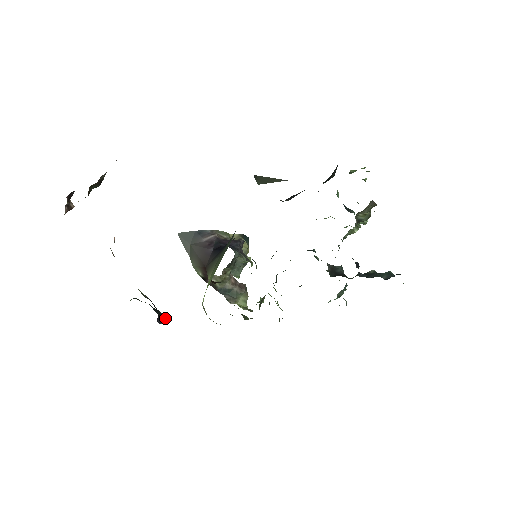
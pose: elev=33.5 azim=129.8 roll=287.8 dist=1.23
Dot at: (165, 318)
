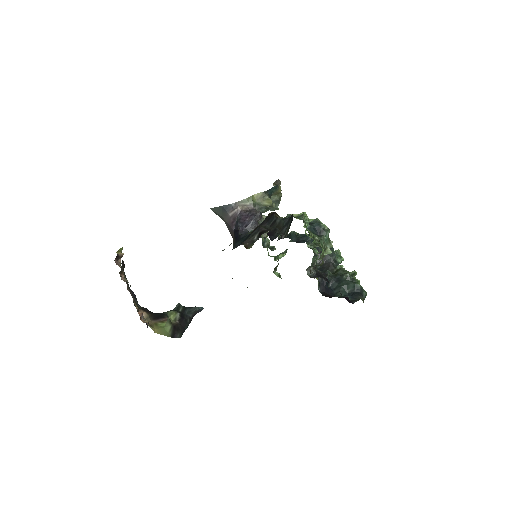
Dot at: (200, 309)
